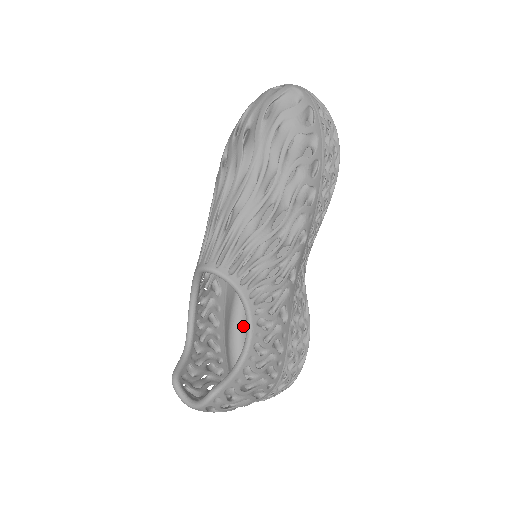
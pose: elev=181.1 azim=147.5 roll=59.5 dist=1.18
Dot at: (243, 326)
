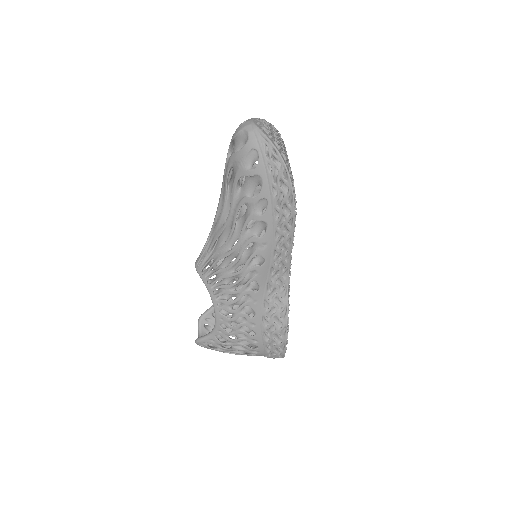
Dot at: occluded
